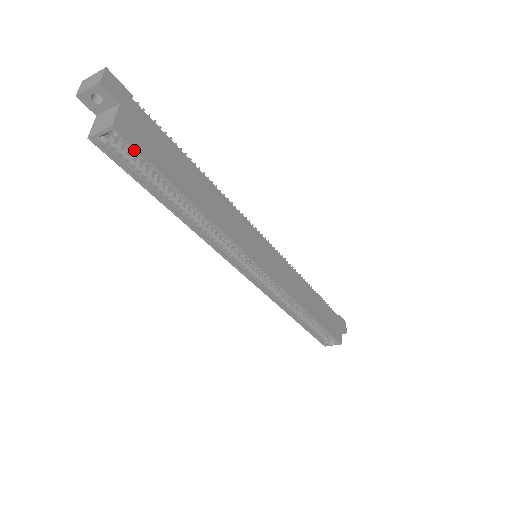
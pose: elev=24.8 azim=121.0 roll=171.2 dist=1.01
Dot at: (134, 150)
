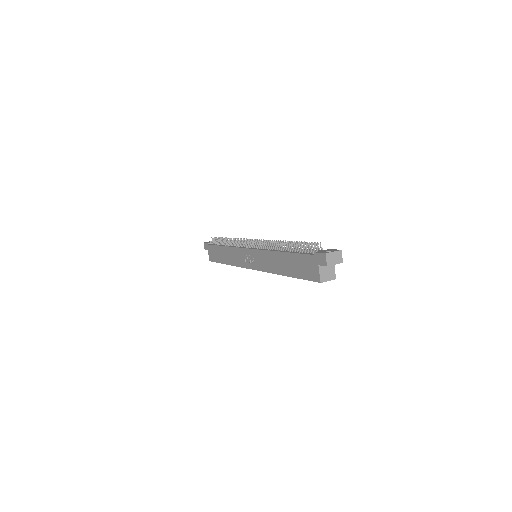
Dot at: occluded
